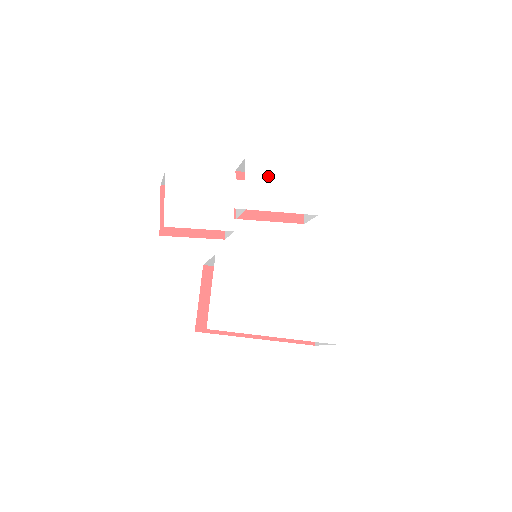
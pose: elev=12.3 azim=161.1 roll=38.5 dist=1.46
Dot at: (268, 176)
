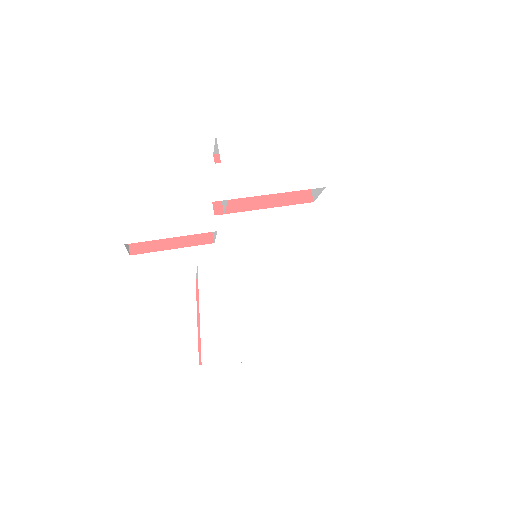
Dot at: (250, 151)
